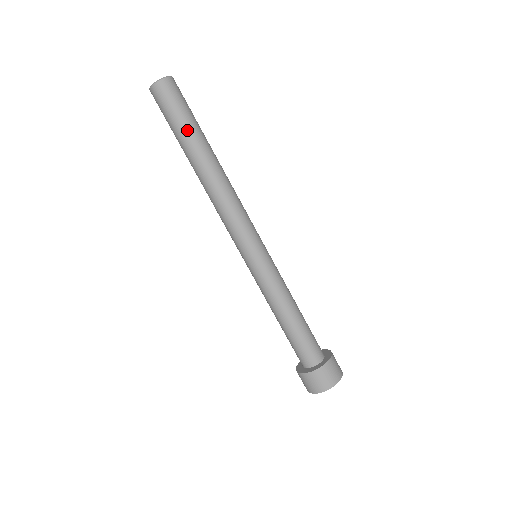
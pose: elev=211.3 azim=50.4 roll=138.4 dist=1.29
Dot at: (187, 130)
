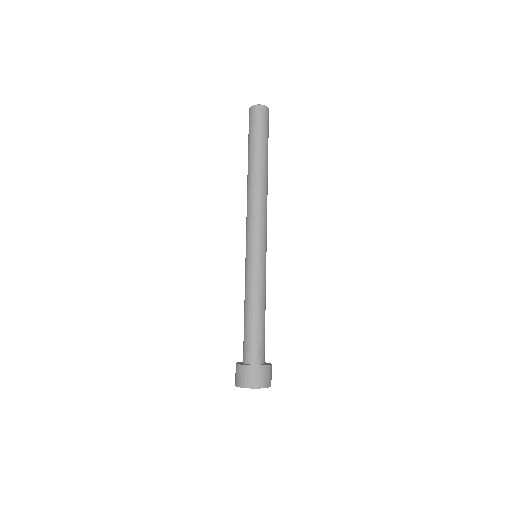
Dot at: (265, 145)
